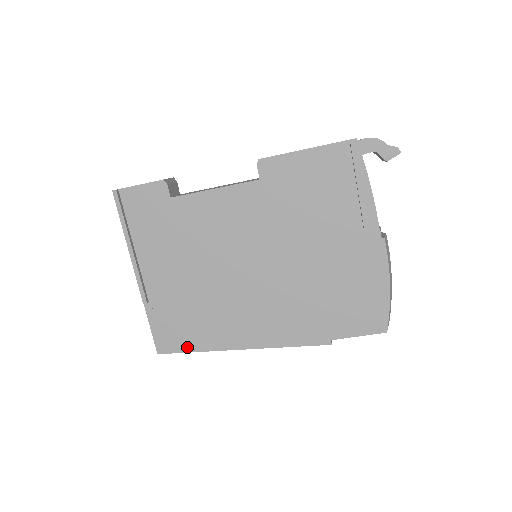
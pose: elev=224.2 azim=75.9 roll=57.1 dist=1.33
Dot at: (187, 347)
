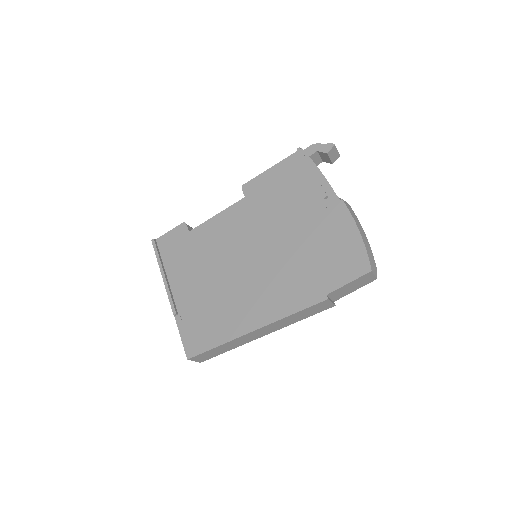
Dot at: (210, 344)
